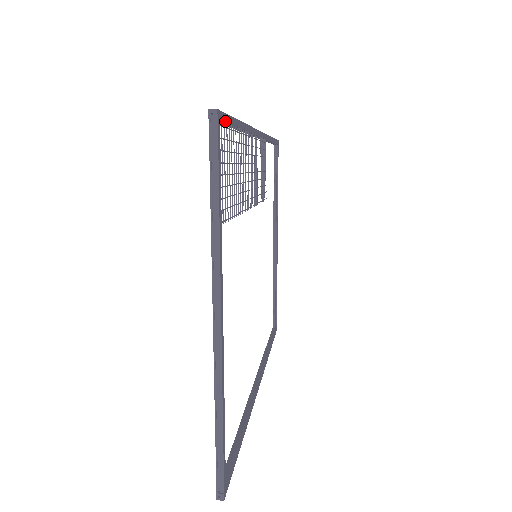
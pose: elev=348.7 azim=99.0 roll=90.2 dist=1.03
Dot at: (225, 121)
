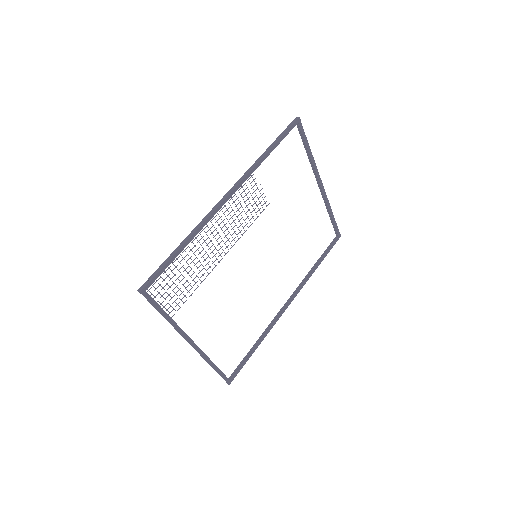
Dot at: (154, 281)
